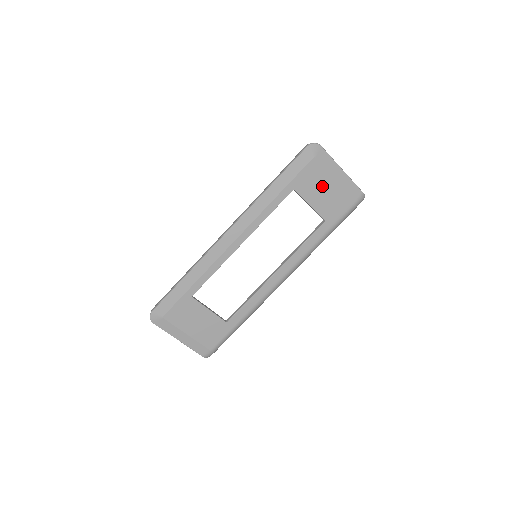
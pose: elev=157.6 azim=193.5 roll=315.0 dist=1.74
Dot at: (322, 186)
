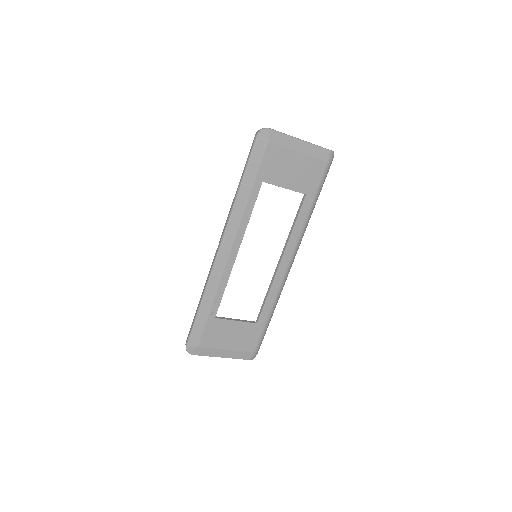
Dot at: (288, 165)
